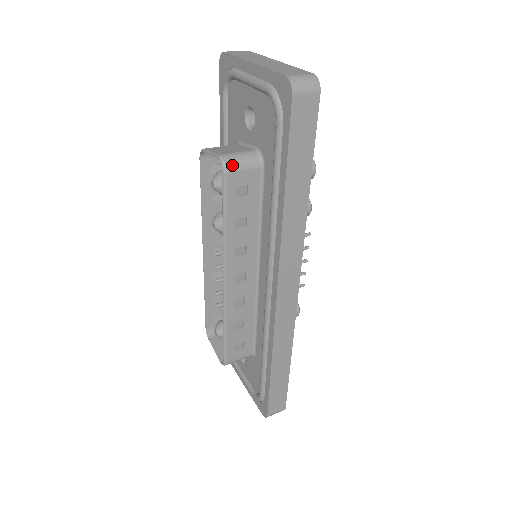
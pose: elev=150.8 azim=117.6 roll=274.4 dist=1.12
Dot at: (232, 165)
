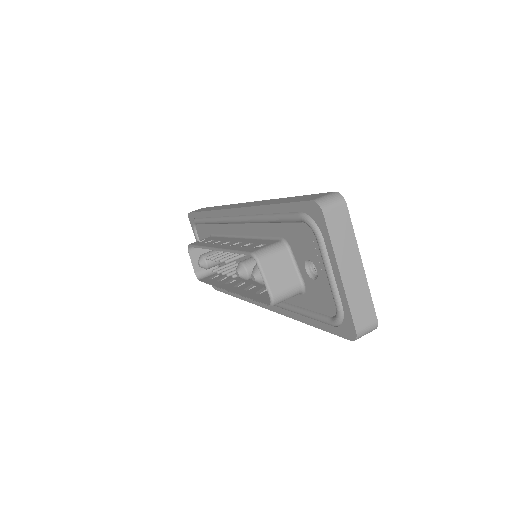
Dot at: occluded
